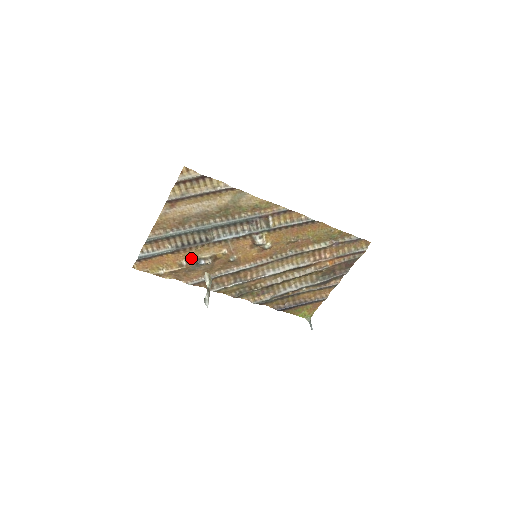
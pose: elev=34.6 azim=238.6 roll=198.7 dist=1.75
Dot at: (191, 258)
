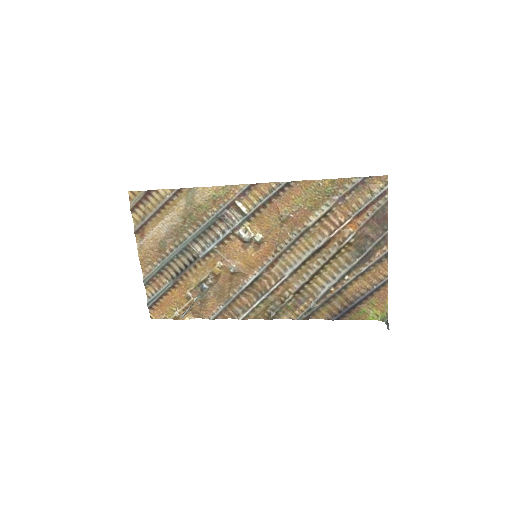
Dot at: (193, 286)
